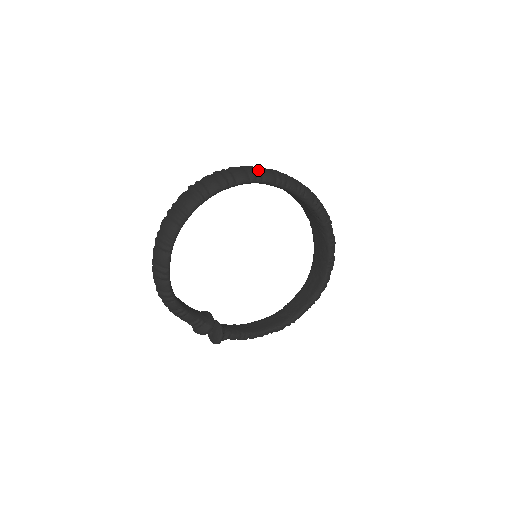
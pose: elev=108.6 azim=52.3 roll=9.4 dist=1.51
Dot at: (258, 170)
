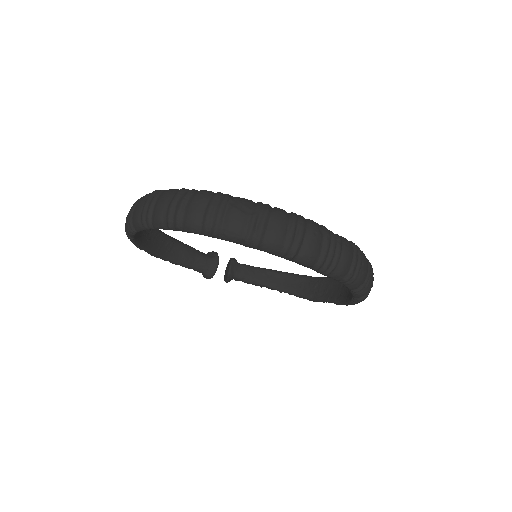
Dot at: (218, 223)
